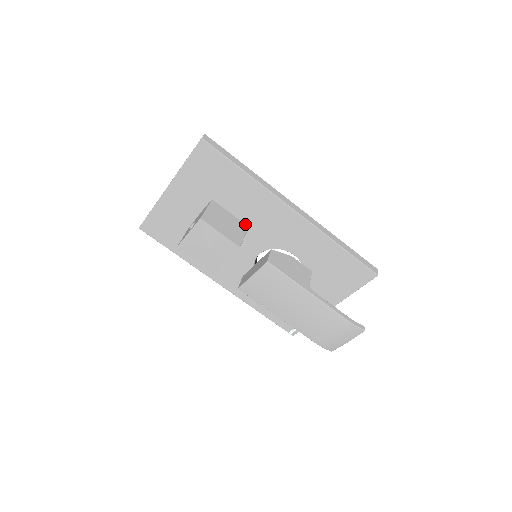
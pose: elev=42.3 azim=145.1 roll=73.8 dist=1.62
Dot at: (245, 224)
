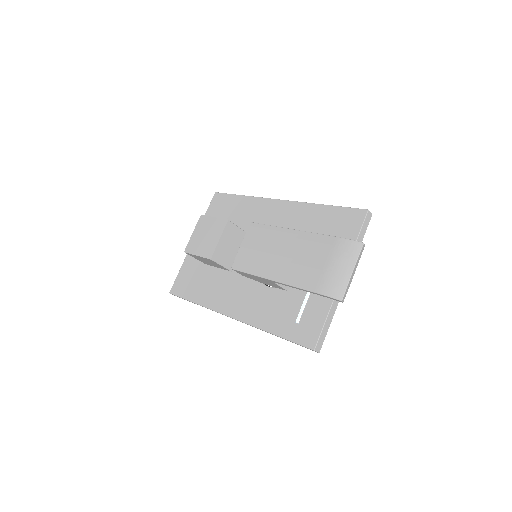
Dot at: occluded
